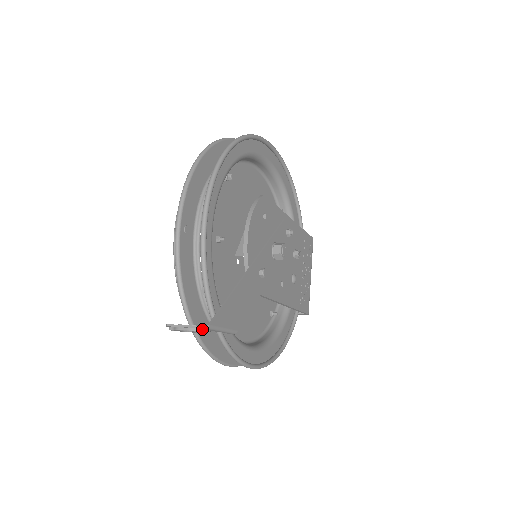
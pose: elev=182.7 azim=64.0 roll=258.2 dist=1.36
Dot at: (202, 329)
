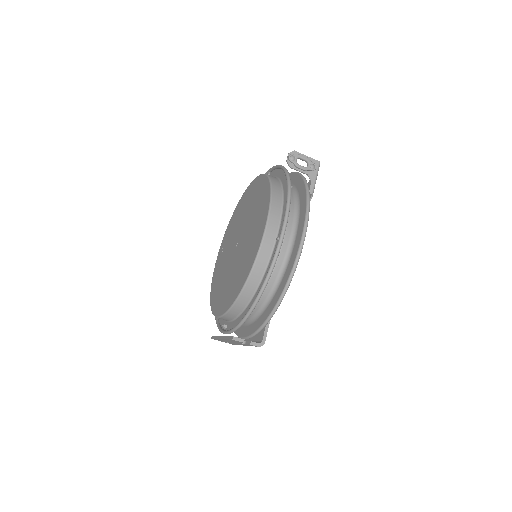
Dot at: (314, 164)
